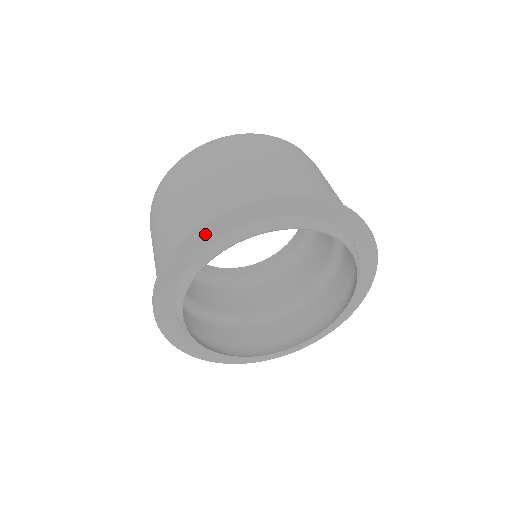
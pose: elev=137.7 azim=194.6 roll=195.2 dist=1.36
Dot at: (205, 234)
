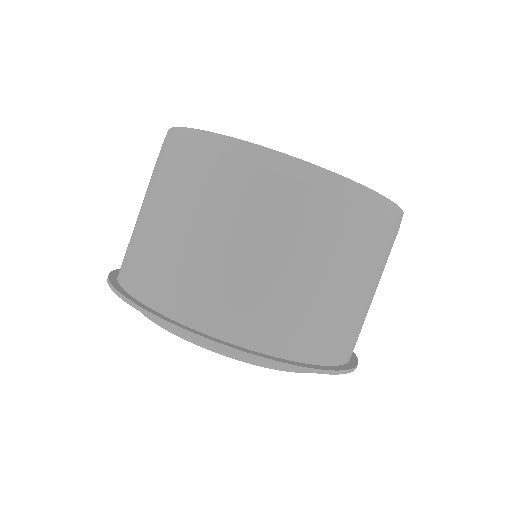
Dot at: occluded
